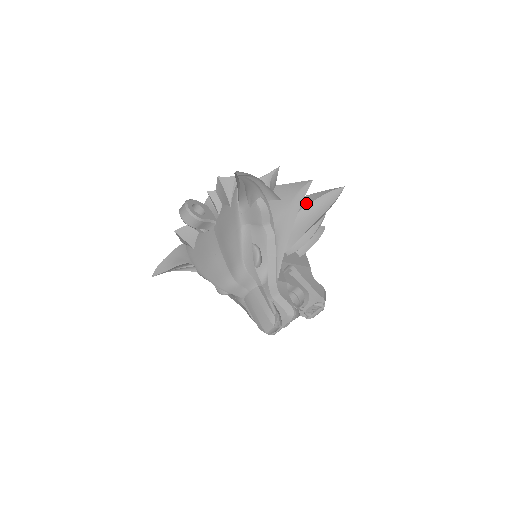
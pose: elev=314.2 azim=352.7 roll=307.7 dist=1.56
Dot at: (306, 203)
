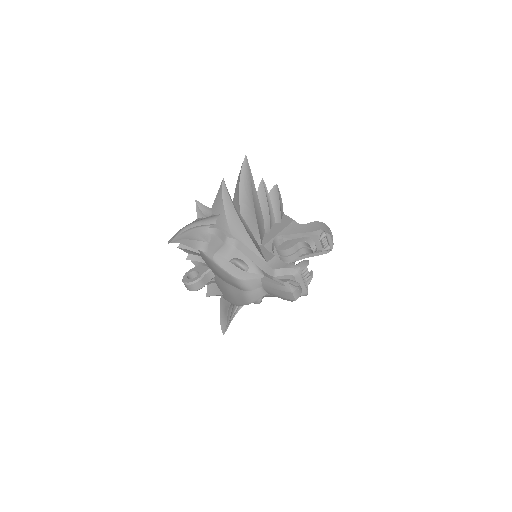
Dot at: (238, 194)
